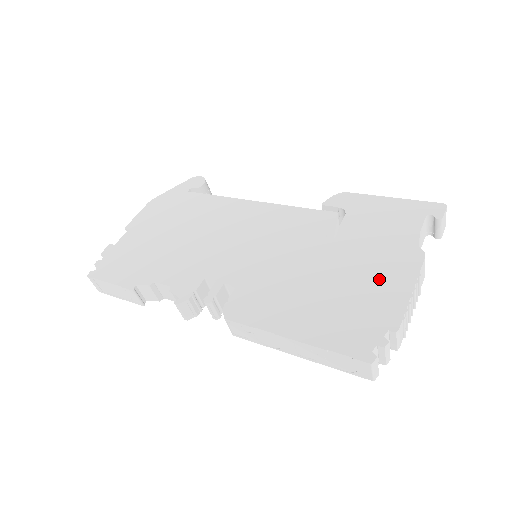
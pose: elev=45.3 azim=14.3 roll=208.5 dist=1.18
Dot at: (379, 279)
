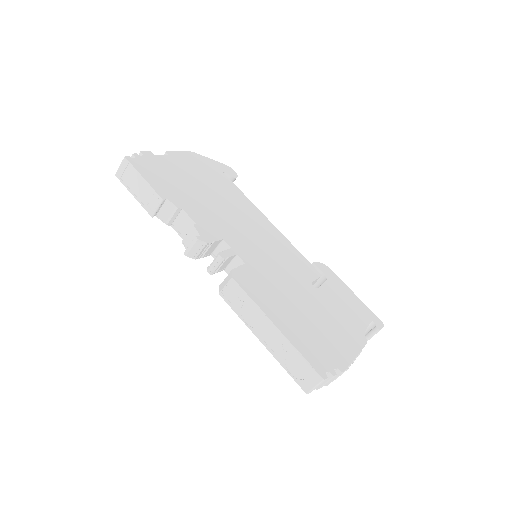
Dot at: (339, 334)
